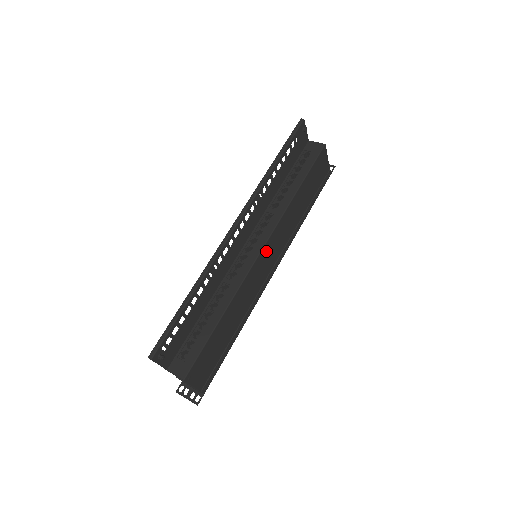
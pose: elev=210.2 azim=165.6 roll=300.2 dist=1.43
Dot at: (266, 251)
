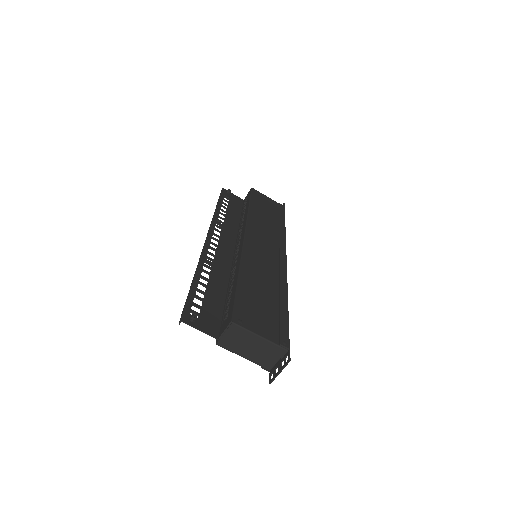
Dot at: (253, 239)
